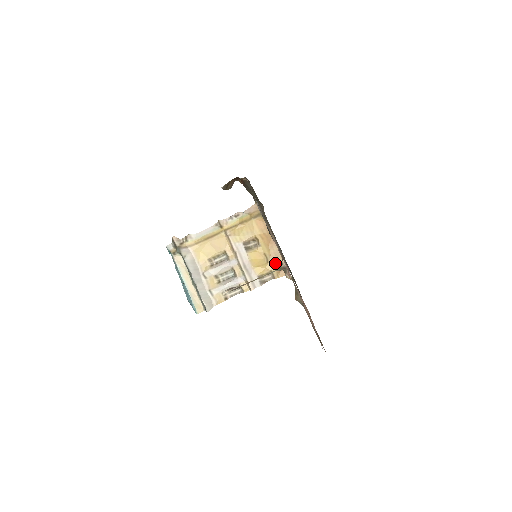
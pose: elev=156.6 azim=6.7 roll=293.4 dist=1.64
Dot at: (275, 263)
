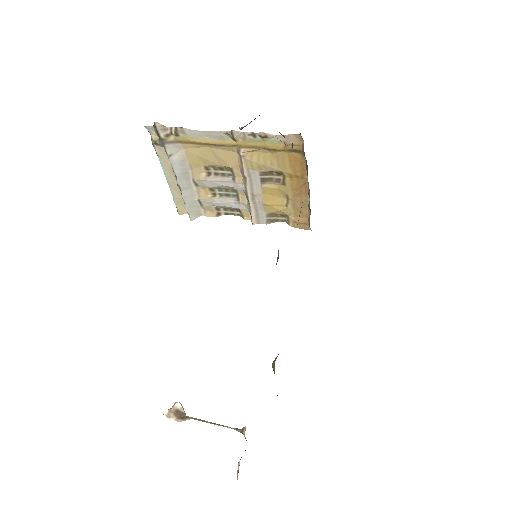
Dot at: (296, 211)
